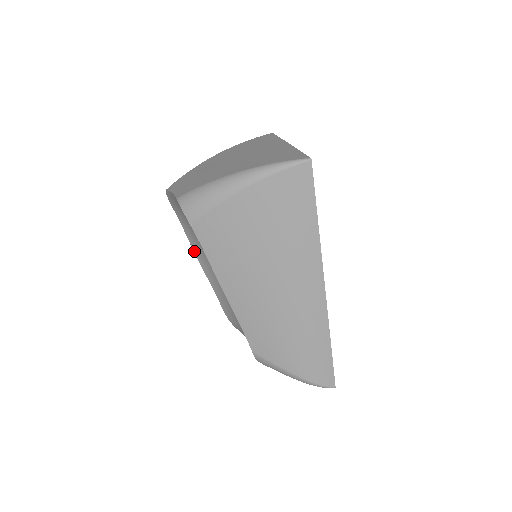
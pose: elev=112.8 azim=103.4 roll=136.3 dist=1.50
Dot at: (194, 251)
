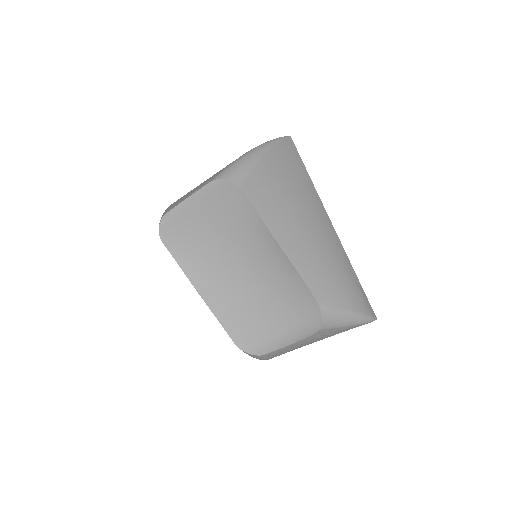
Dot at: (193, 284)
